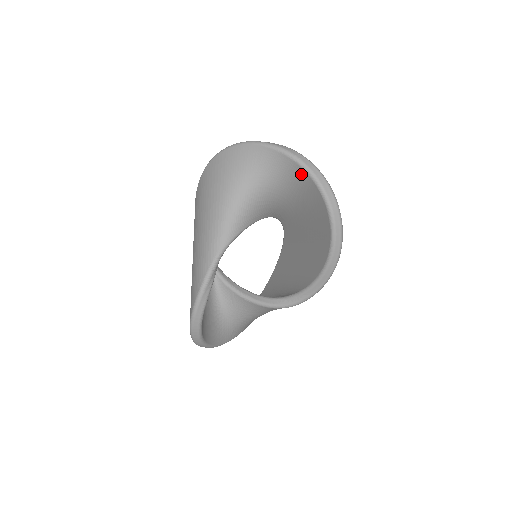
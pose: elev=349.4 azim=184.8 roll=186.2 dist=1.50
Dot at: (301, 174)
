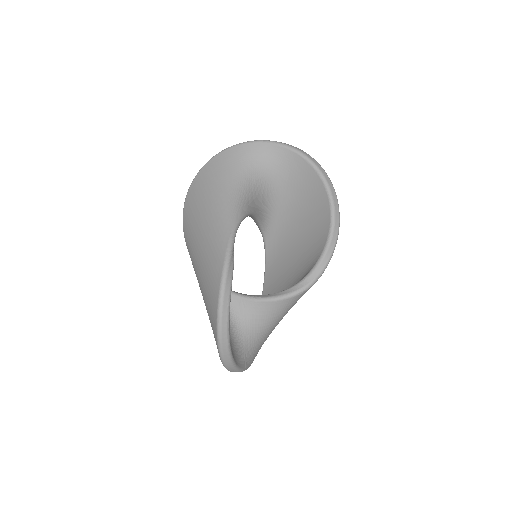
Dot at: (288, 156)
